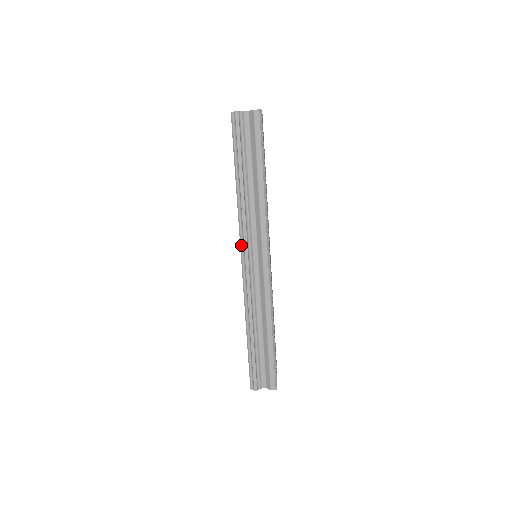
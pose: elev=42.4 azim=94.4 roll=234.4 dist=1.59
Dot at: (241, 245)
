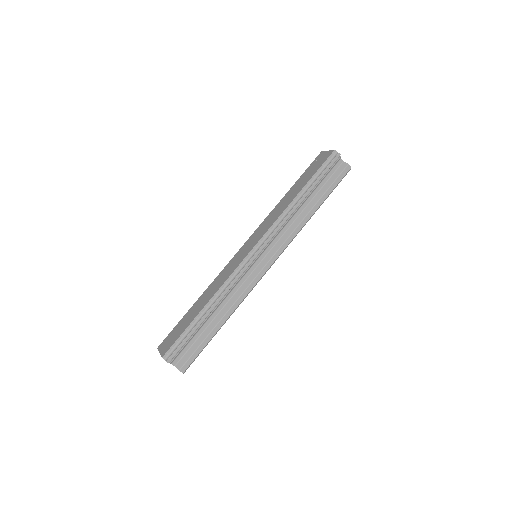
Dot at: (262, 239)
